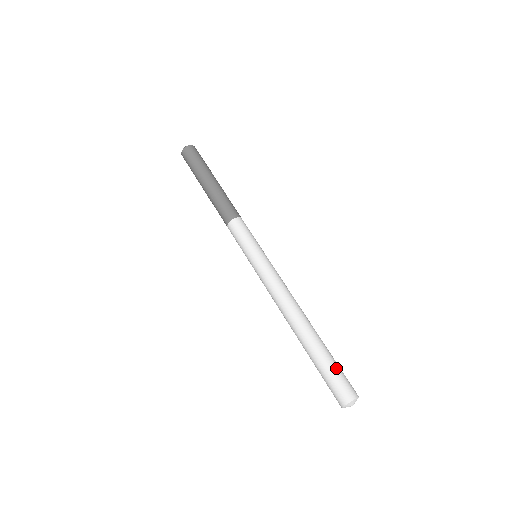
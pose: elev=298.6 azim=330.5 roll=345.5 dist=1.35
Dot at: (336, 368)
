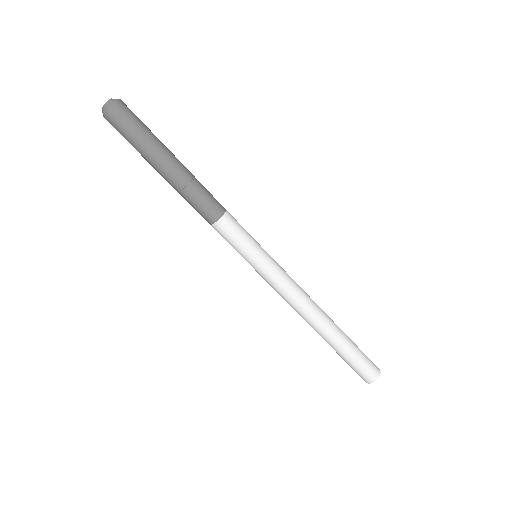
Dot at: (359, 359)
